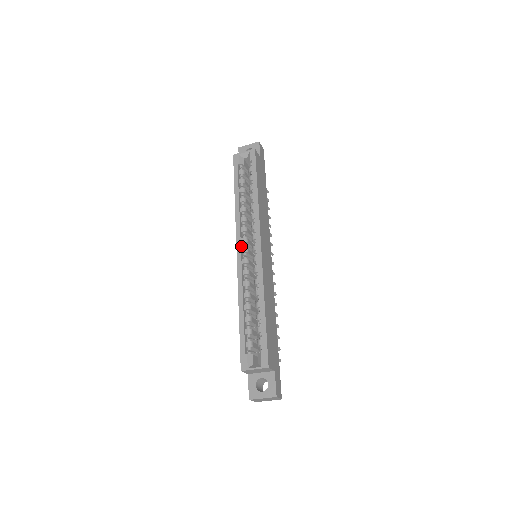
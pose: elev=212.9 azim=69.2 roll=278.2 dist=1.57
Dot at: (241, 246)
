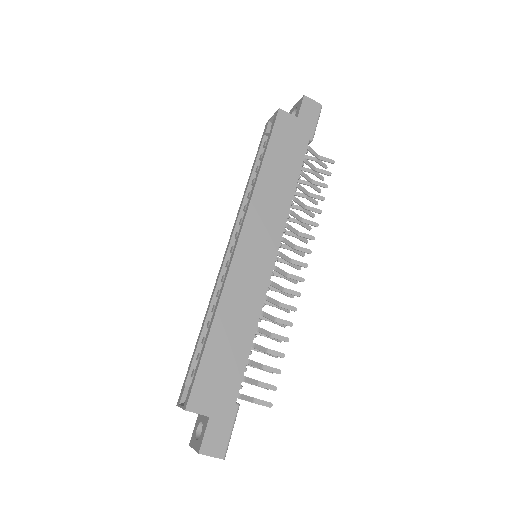
Dot at: (231, 243)
